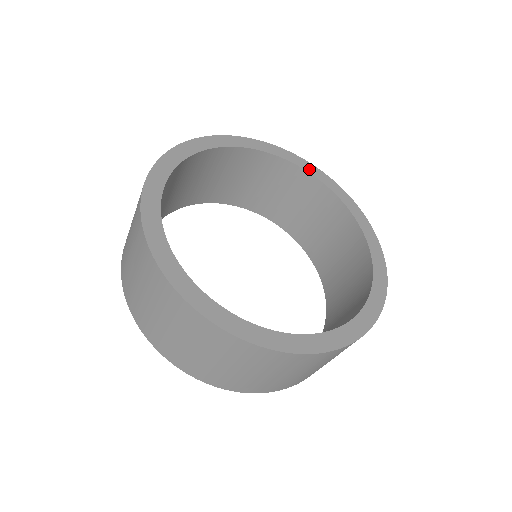
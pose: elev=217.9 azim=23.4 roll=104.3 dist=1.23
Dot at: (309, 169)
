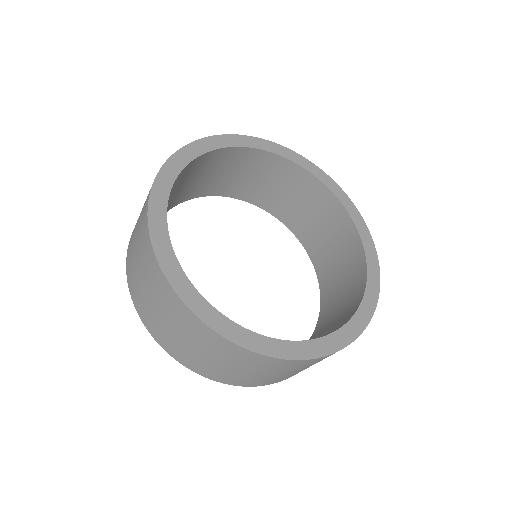
Dot at: (366, 242)
